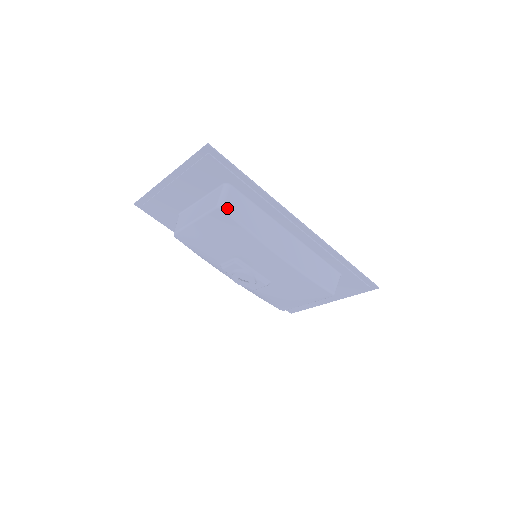
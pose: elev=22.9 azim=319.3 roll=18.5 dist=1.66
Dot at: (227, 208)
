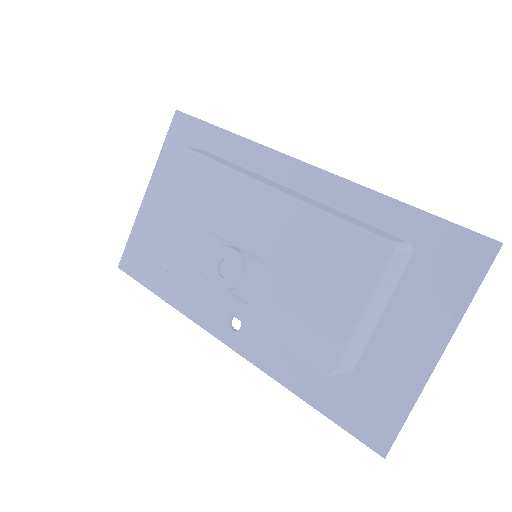
Dot at: (190, 148)
